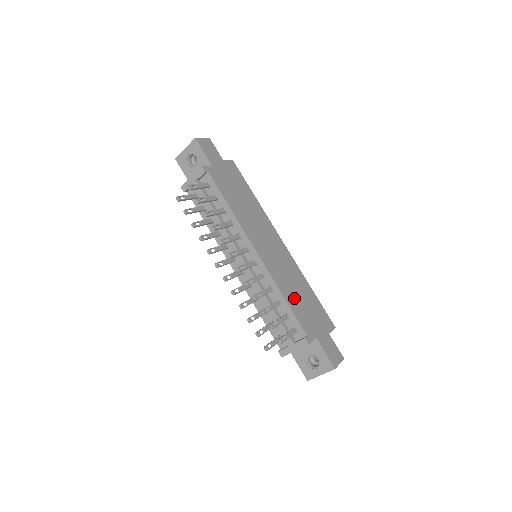
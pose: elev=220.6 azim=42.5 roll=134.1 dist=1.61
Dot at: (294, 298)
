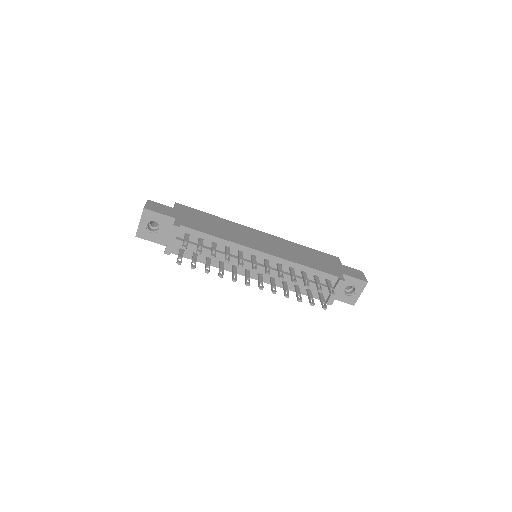
Dot at: (308, 261)
